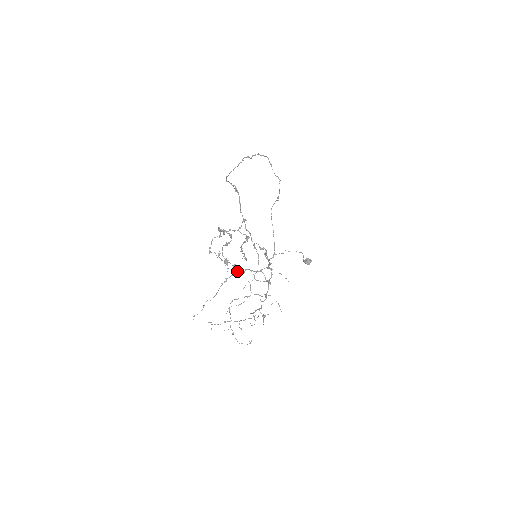
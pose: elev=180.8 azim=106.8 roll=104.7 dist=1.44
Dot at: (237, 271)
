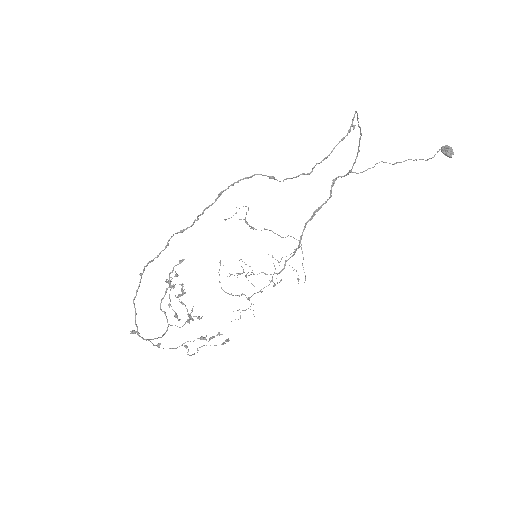
Dot at: (253, 229)
